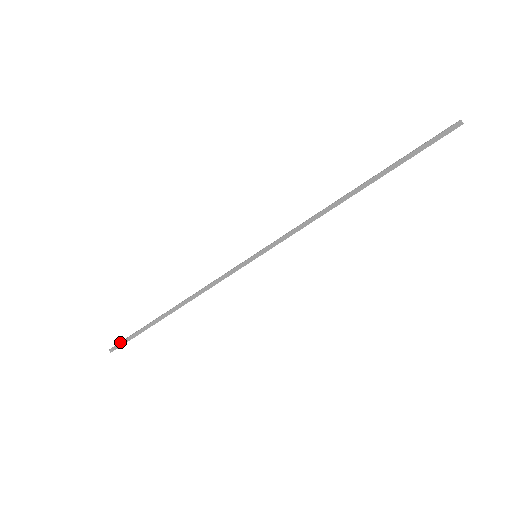
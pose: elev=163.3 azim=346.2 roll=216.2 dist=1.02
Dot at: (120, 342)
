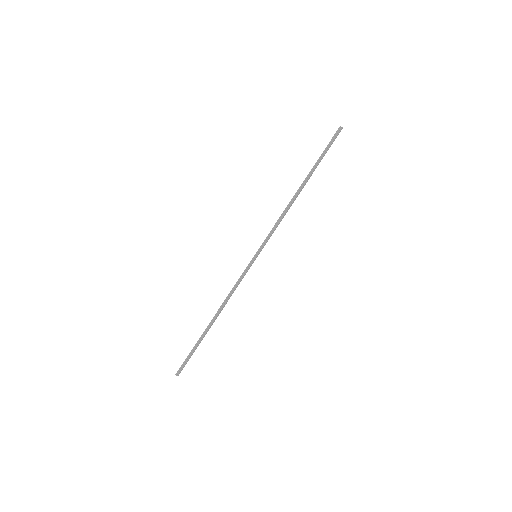
Dot at: (182, 364)
